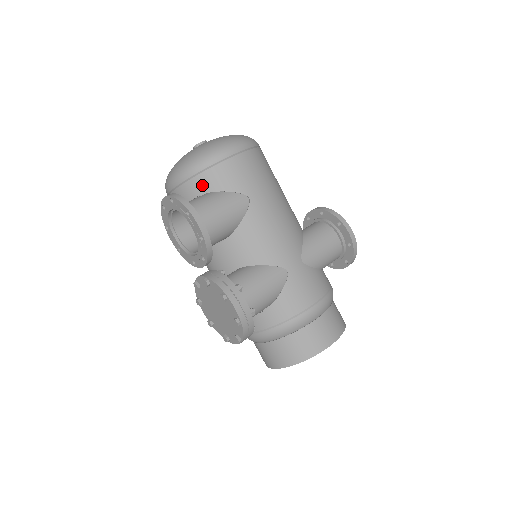
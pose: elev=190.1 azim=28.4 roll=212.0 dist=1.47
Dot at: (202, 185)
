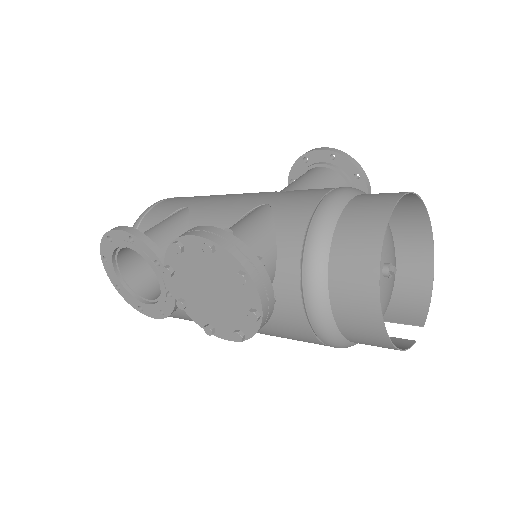
Dot at: occluded
